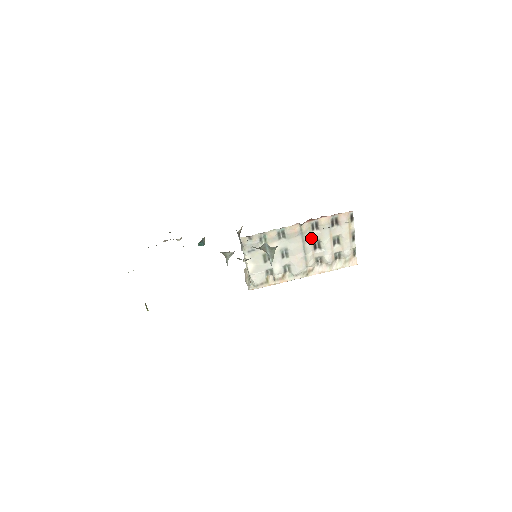
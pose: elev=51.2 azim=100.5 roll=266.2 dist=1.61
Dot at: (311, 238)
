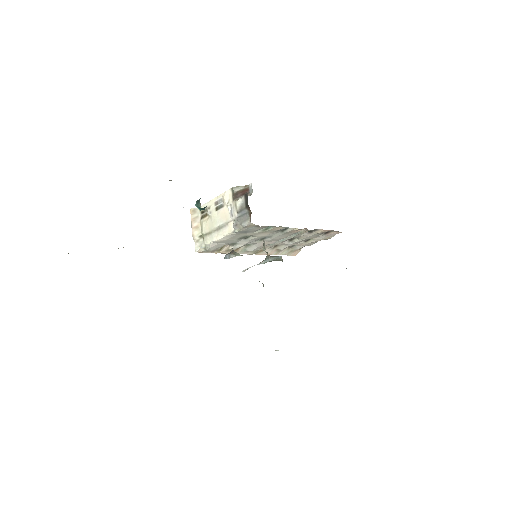
Dot at: (297, 236)
